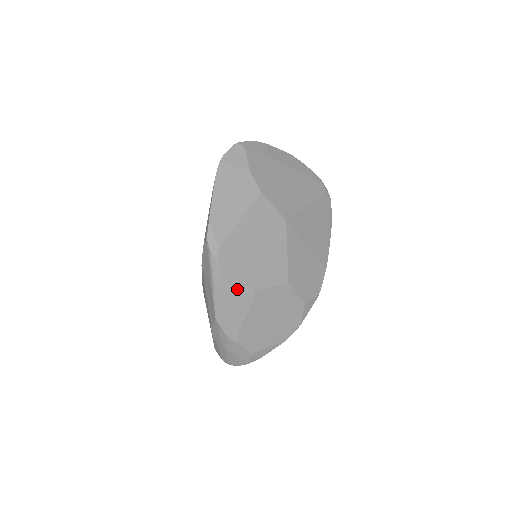
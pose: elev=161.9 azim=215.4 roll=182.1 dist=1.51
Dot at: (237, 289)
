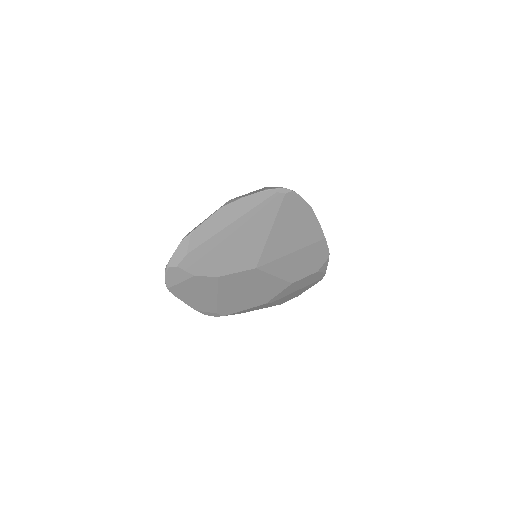
Dot at: occluded
